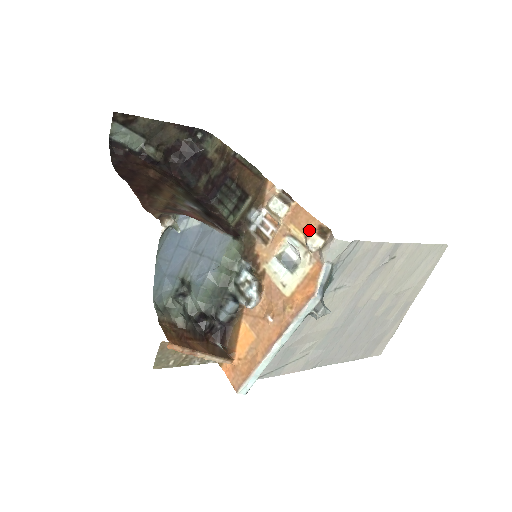
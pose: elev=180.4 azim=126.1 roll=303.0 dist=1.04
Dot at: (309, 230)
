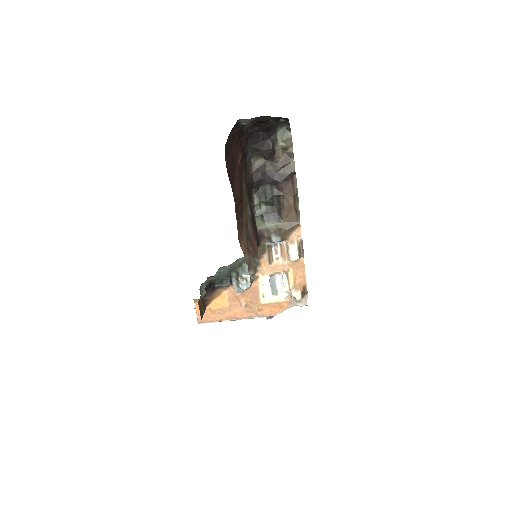
Dot at: (299, 286)
